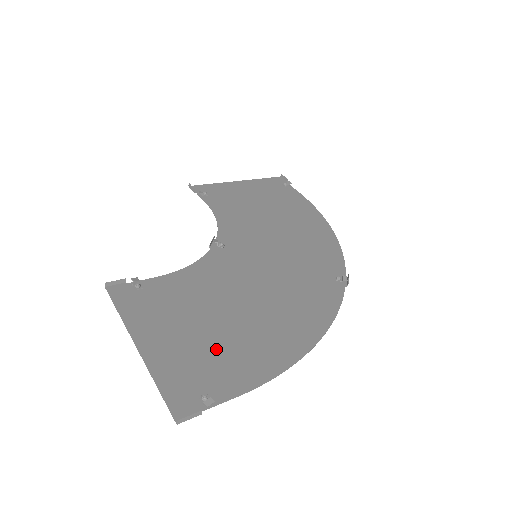
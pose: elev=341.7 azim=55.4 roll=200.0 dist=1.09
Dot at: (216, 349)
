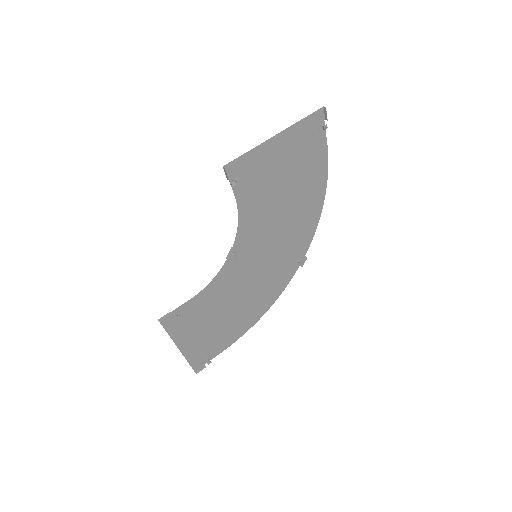
Dot at: (216, 336)
